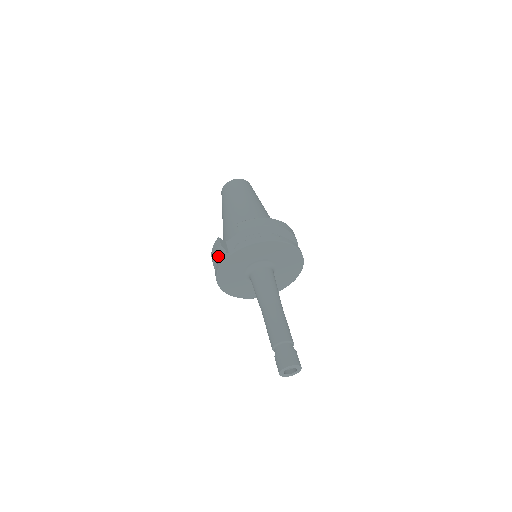
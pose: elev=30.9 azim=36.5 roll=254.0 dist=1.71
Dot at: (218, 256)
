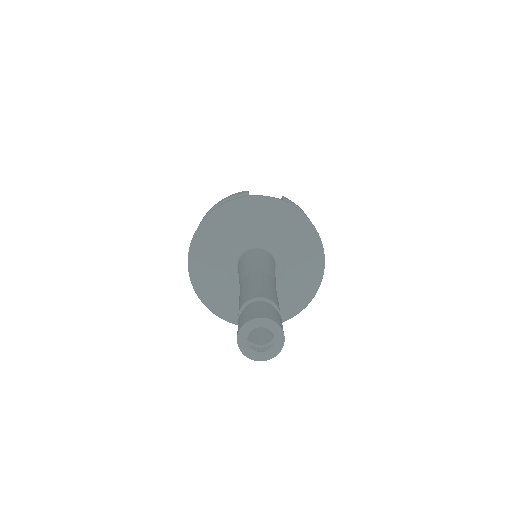
Dot at: occluded
